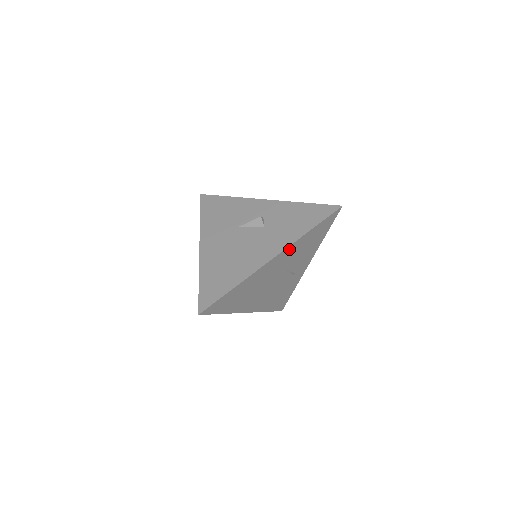
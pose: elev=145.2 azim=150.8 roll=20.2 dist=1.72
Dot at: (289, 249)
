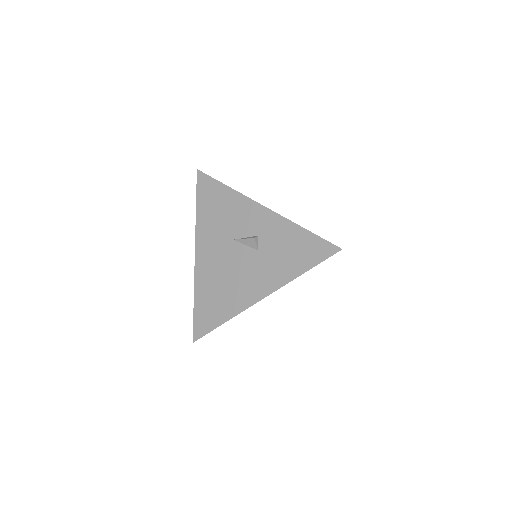
Dot at: occluded
